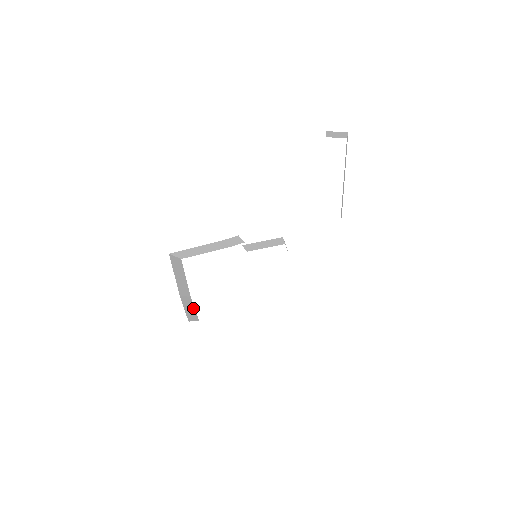
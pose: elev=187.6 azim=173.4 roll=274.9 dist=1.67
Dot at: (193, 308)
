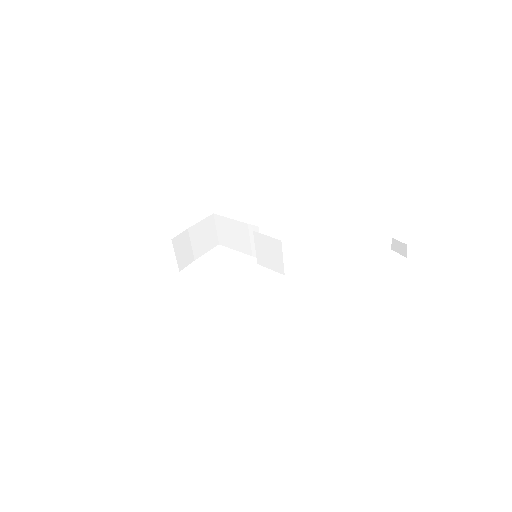
Dot at: (187, 261)
